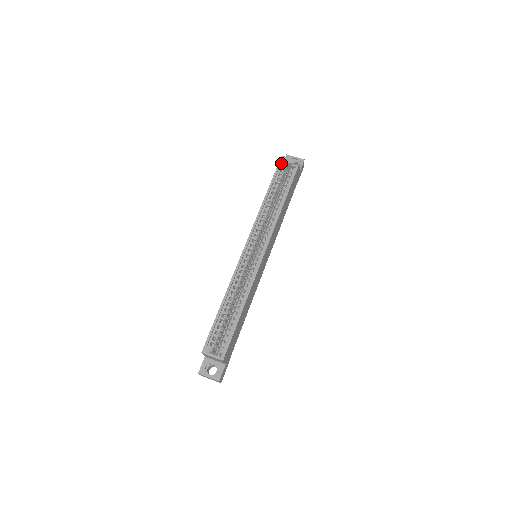
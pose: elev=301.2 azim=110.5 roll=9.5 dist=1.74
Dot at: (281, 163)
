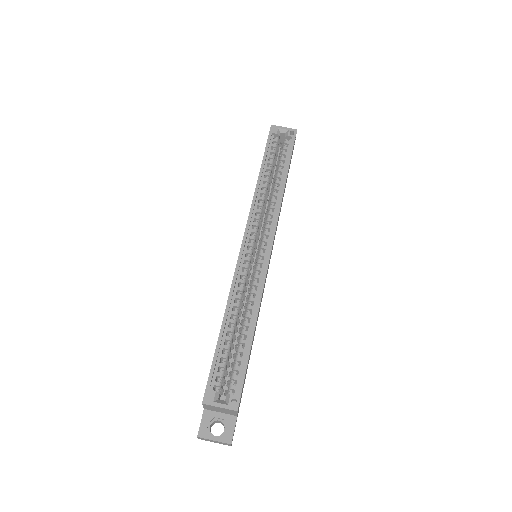
Dot at: (272, 133)
